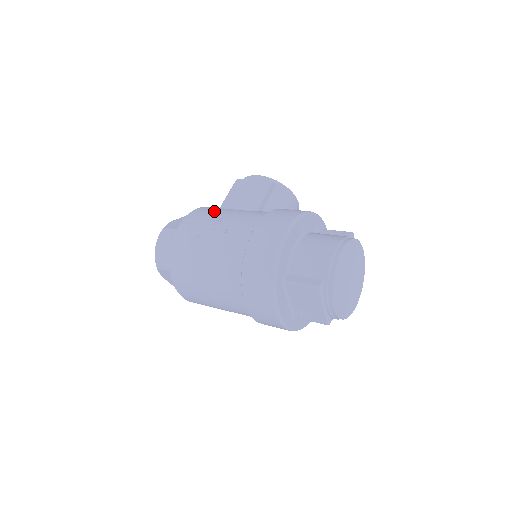
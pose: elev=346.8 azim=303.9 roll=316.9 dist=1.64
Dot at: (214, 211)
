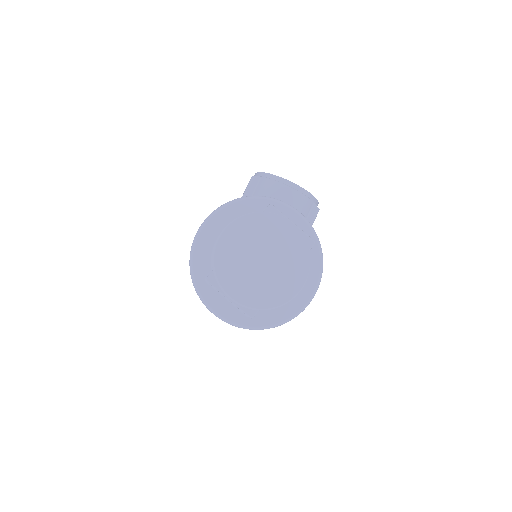
Dot at: occluded
